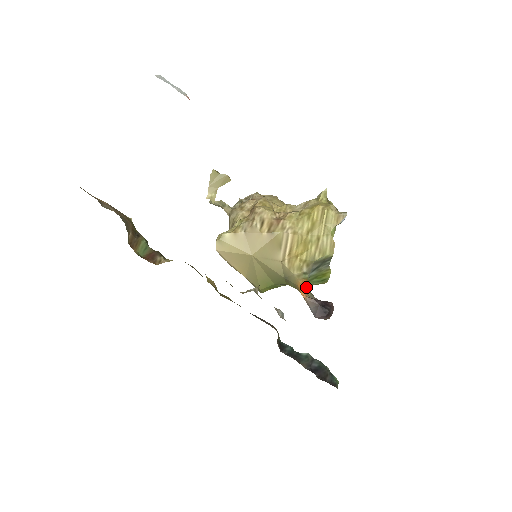
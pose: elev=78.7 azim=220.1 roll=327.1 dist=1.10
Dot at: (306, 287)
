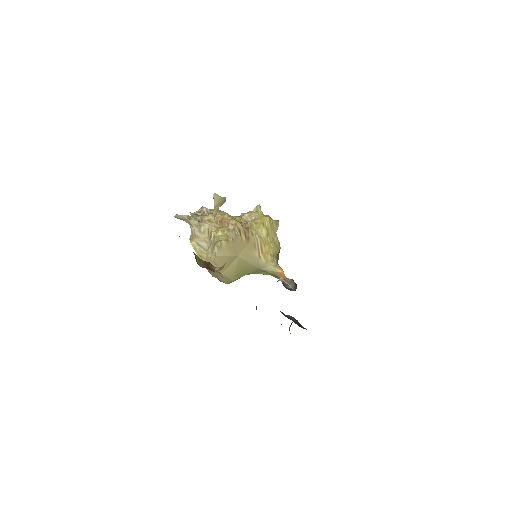
Dot at: (283, 272)
